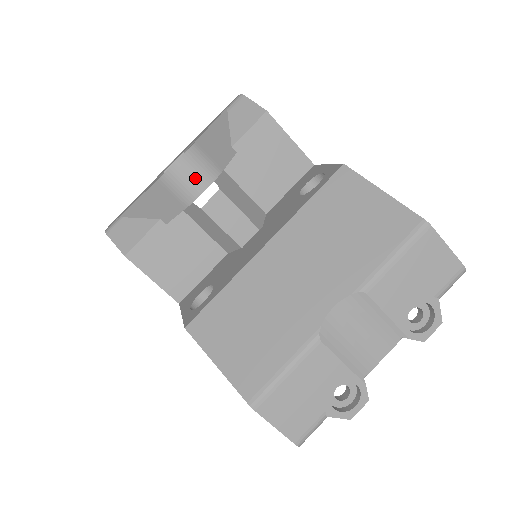
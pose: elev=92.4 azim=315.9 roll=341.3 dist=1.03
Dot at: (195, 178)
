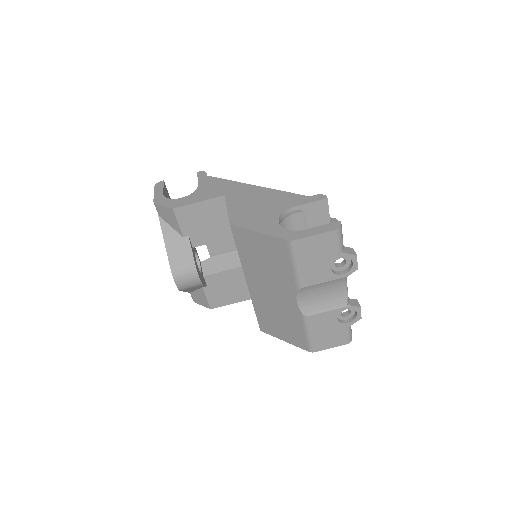
Dot at: (190, 279)
